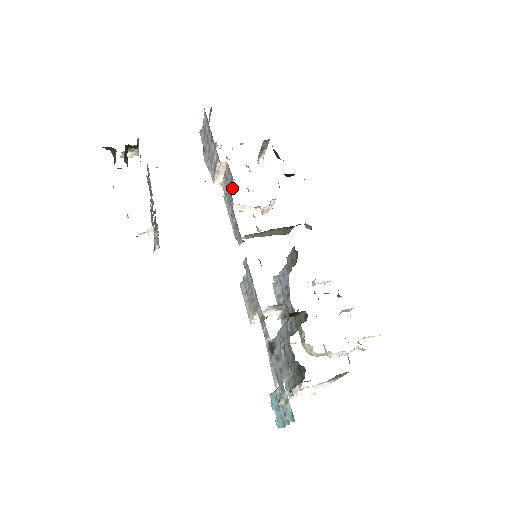
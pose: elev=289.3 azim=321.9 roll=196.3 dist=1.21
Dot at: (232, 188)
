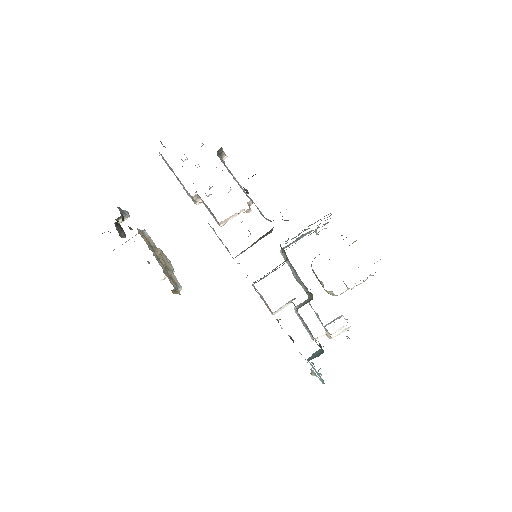
Dot at: (211, 213)
